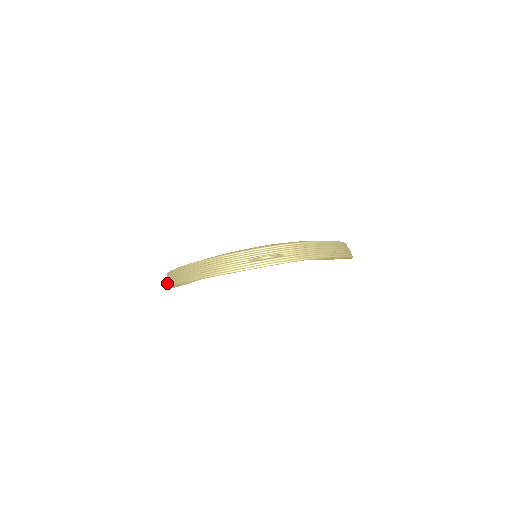
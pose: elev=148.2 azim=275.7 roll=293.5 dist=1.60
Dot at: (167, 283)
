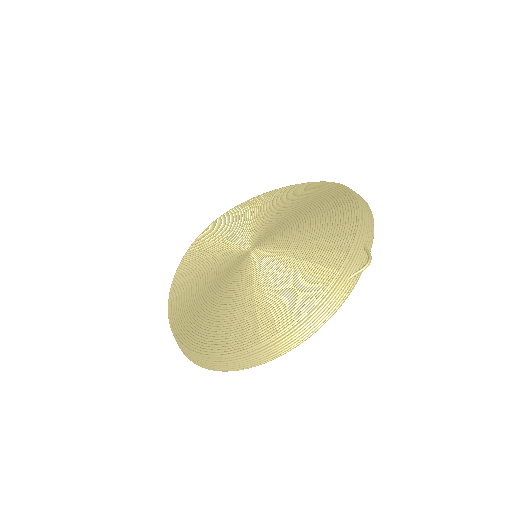
Dot at: (242, 367)
